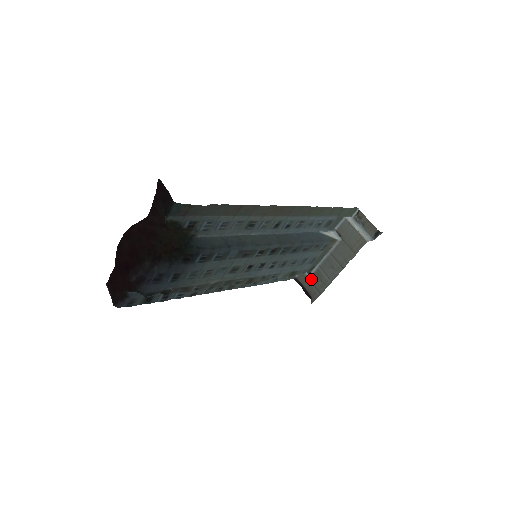
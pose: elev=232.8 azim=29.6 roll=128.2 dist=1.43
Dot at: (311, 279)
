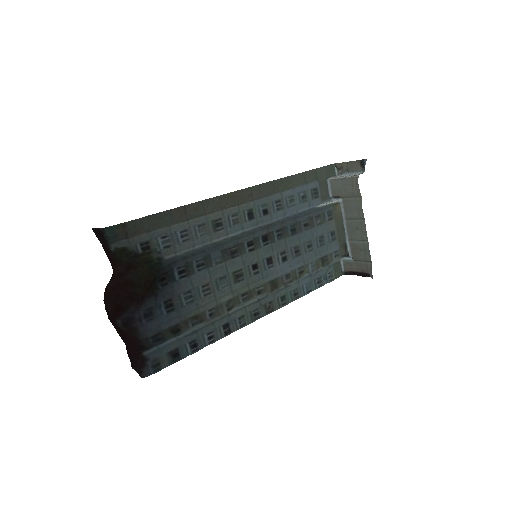
Dot at: (354, 258)
